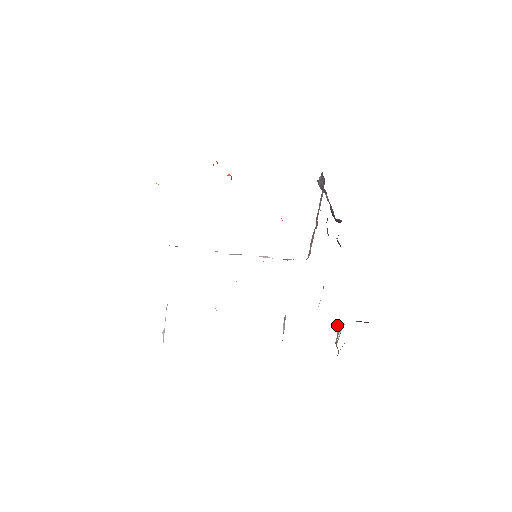
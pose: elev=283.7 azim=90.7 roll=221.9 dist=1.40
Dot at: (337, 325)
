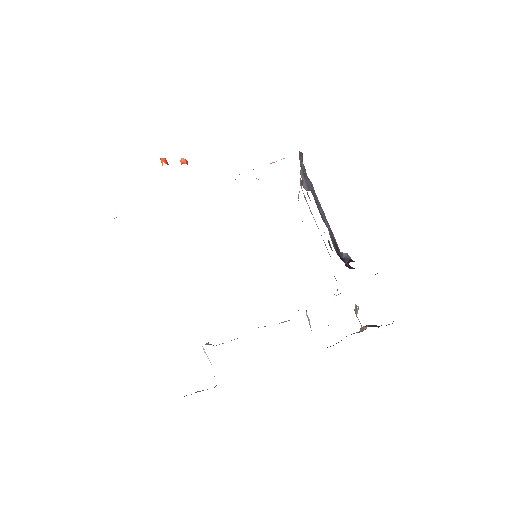
Dot at: (355, 305)
